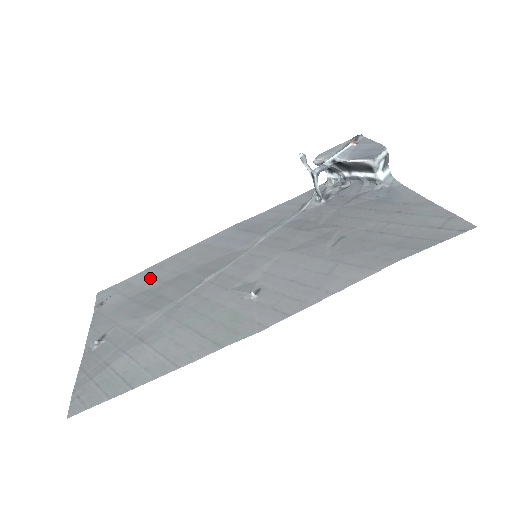
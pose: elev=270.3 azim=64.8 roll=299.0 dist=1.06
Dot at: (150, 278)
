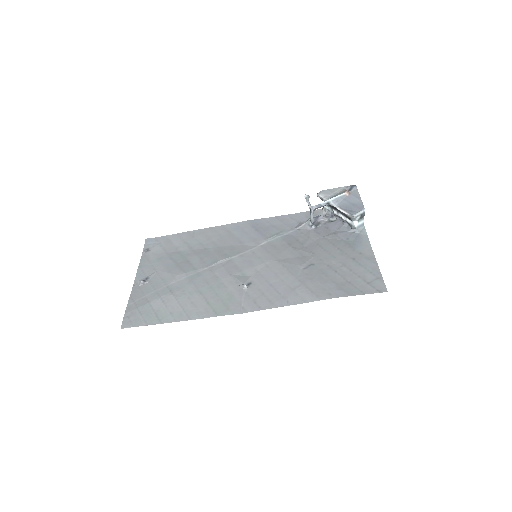
Dot at: (184, 242)
